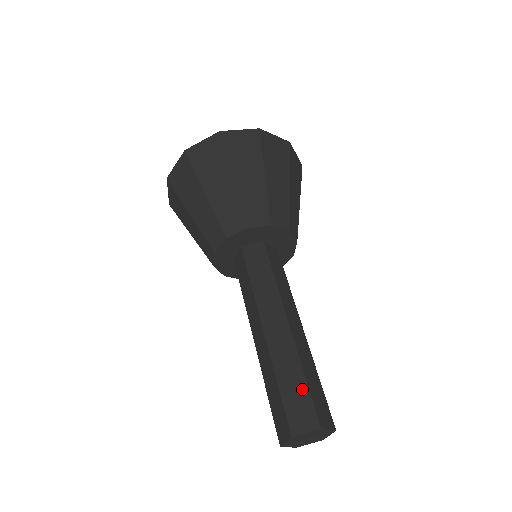
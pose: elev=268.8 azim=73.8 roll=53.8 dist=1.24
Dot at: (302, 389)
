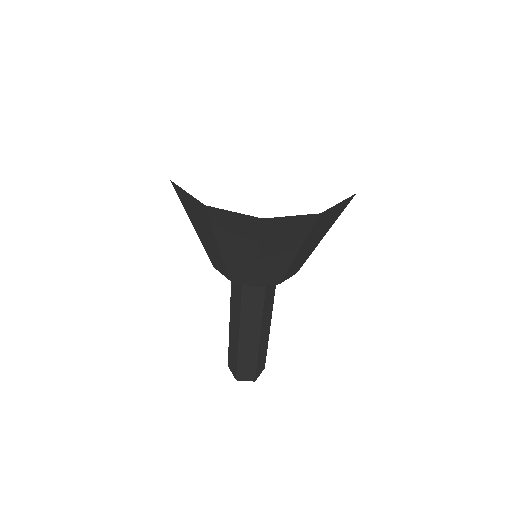
Dot at: (252, 366)
